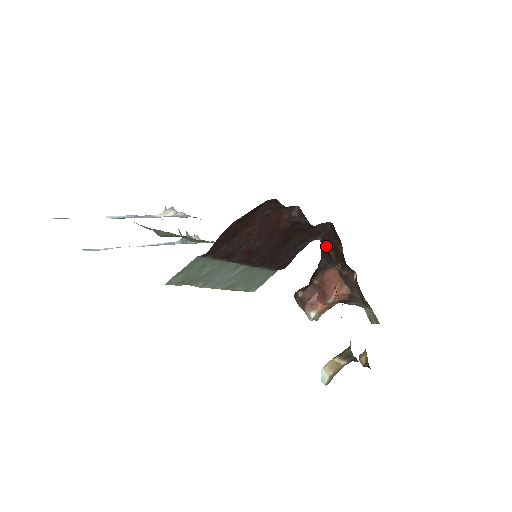
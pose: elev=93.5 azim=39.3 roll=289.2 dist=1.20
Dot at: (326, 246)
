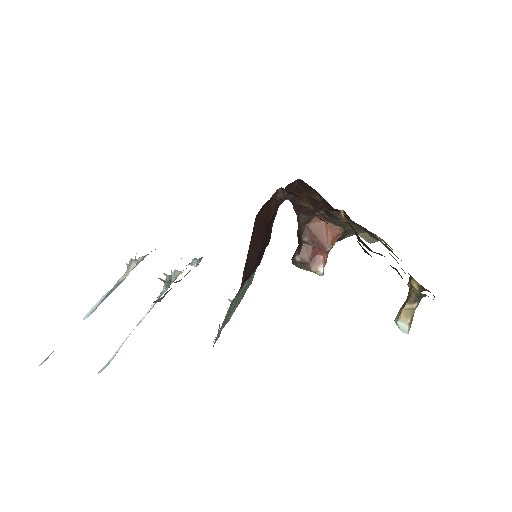
Dot at: (298, 202)
